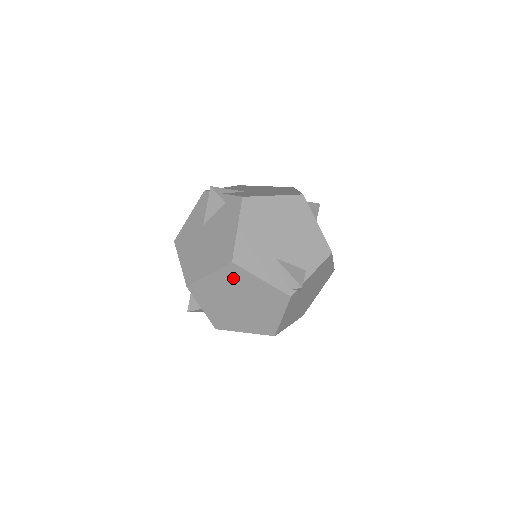
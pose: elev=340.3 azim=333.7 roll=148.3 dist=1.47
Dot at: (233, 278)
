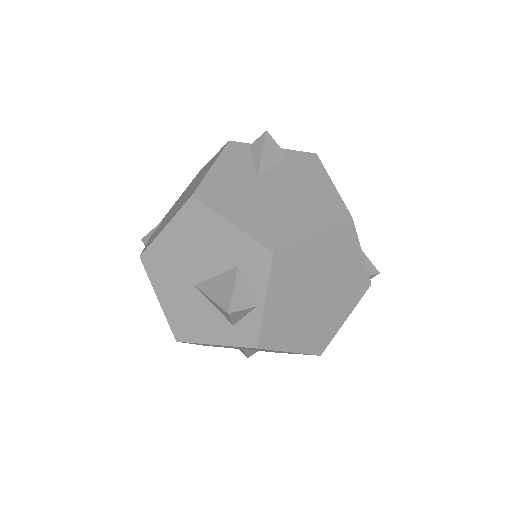
Dot at: (338, 245)
